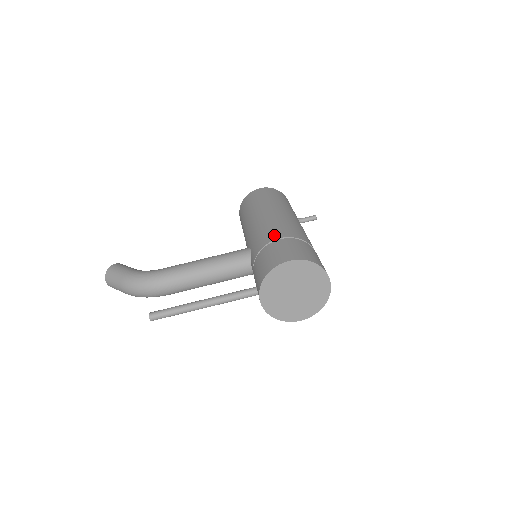
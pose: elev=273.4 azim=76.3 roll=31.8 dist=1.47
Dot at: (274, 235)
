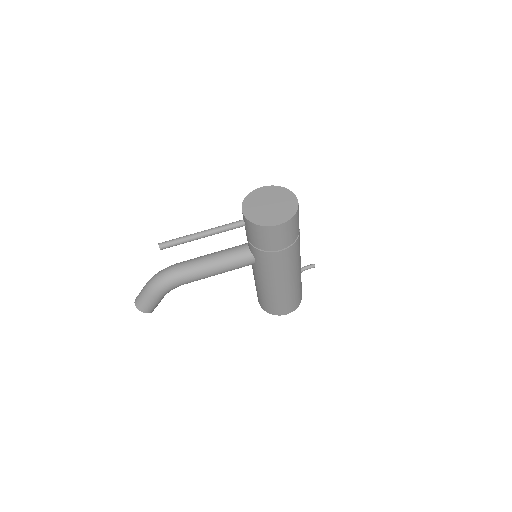
Dot at: occluded
